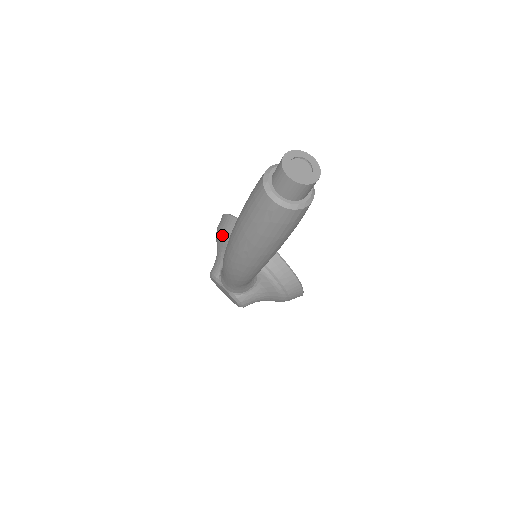
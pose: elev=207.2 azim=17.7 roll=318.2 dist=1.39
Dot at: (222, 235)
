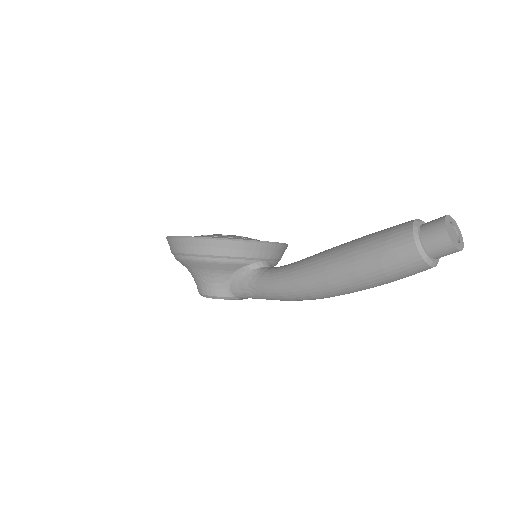
Dot at: (216, 262)
